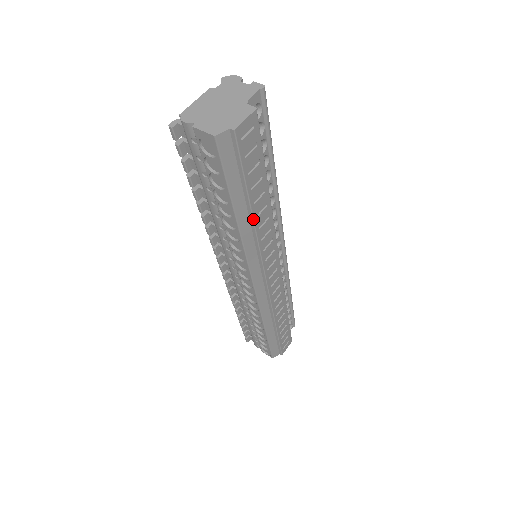
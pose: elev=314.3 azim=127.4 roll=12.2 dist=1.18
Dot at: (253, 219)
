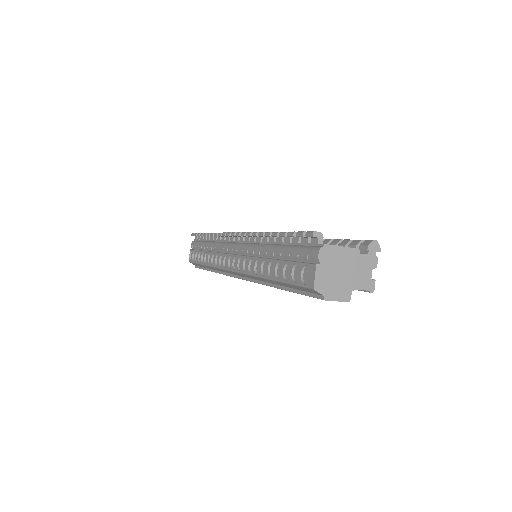
Dot at: (274, 287)
